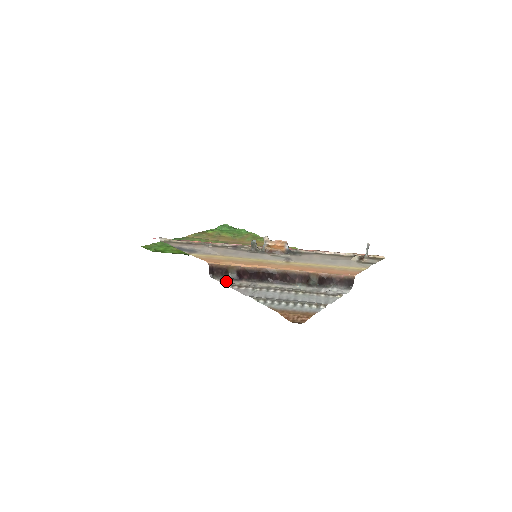
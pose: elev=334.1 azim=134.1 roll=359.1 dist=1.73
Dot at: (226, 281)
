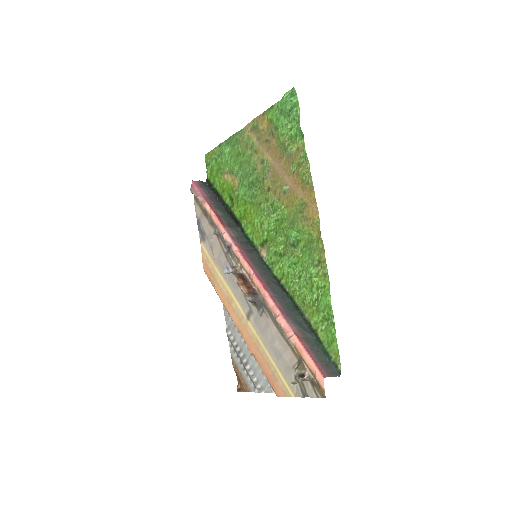
Dot at: occluded
